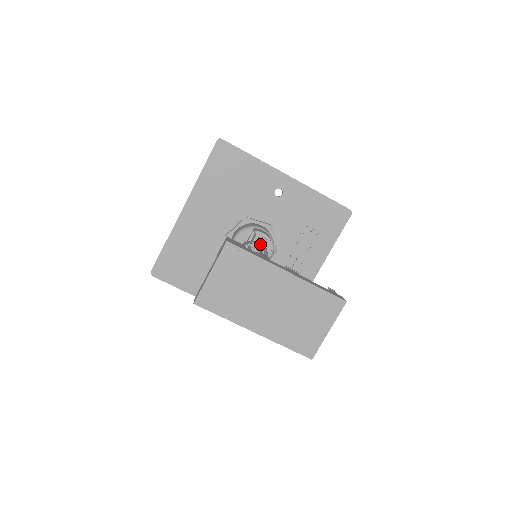
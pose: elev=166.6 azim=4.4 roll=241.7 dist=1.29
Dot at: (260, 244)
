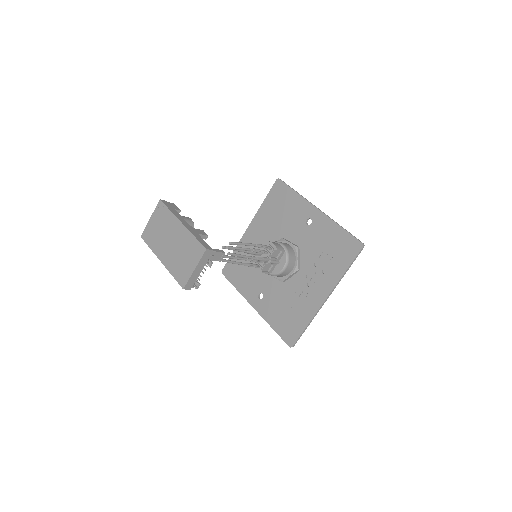
Dot at: (269, 252)
